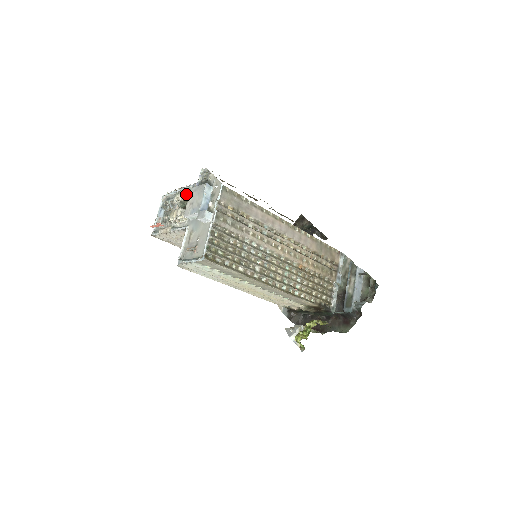
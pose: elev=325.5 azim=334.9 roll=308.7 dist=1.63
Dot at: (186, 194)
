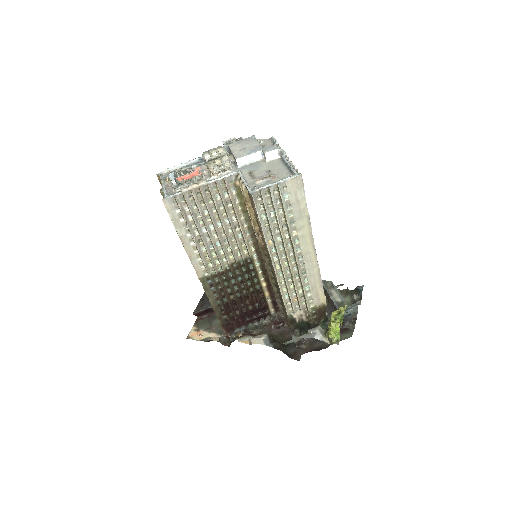
Dot at: (225, 148)
